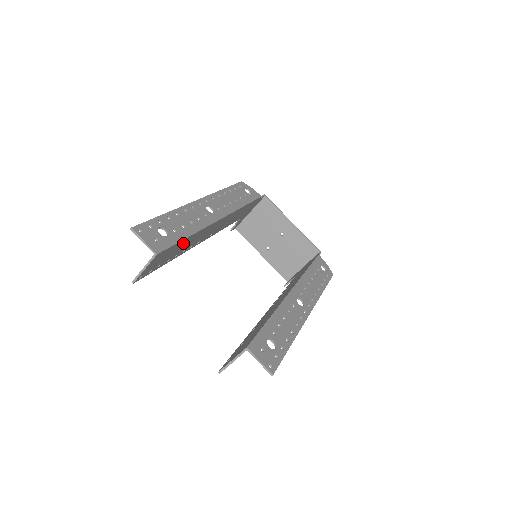
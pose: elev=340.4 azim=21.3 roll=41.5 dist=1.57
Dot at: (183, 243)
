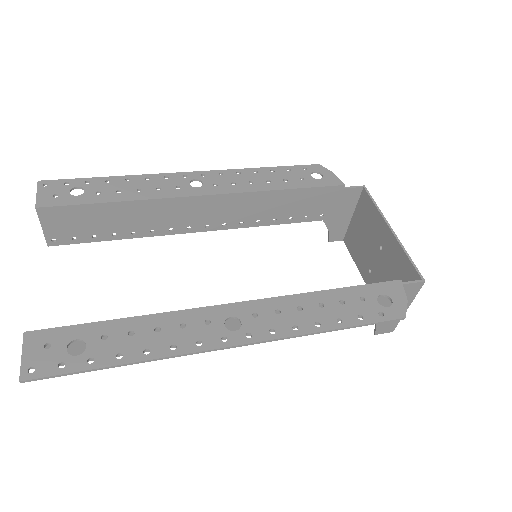
Dot at: (115, 212)
